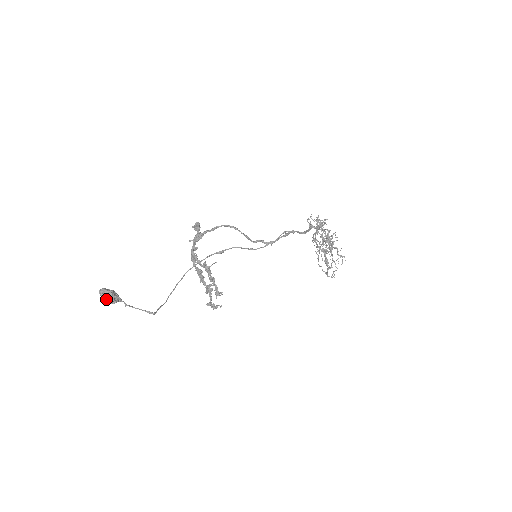
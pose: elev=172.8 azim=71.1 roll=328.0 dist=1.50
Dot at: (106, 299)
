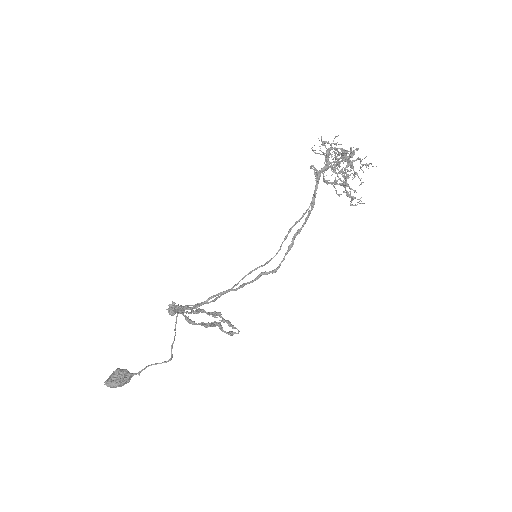
Dot at: occluded
